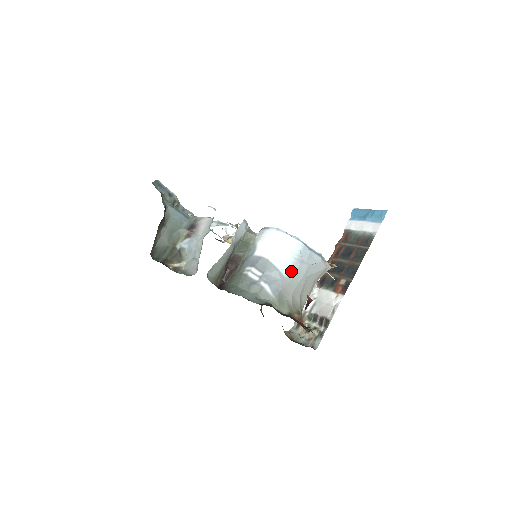
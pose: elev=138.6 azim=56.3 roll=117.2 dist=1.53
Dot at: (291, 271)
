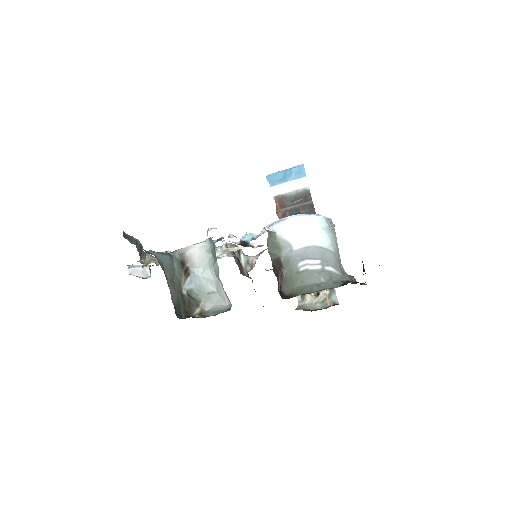
Dot at: (333, 245)
